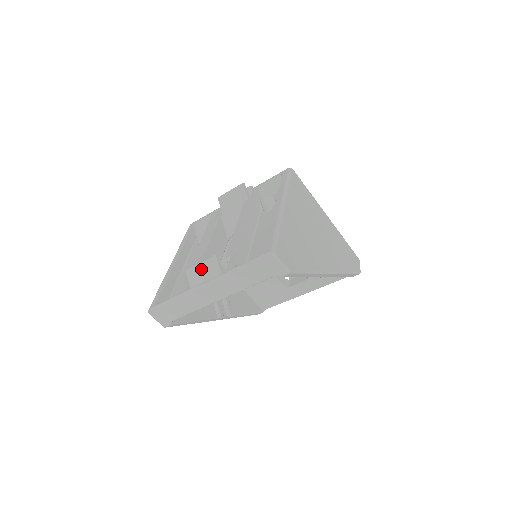
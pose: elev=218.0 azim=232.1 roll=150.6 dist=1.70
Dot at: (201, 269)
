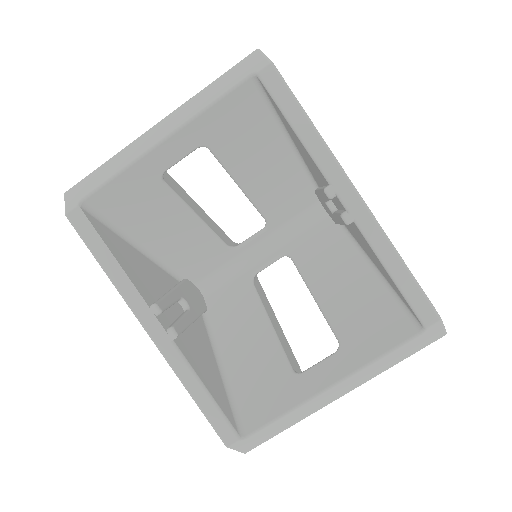
Dot at: occluded
